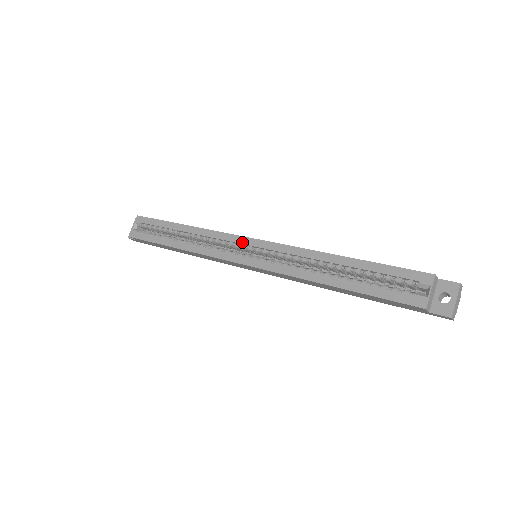
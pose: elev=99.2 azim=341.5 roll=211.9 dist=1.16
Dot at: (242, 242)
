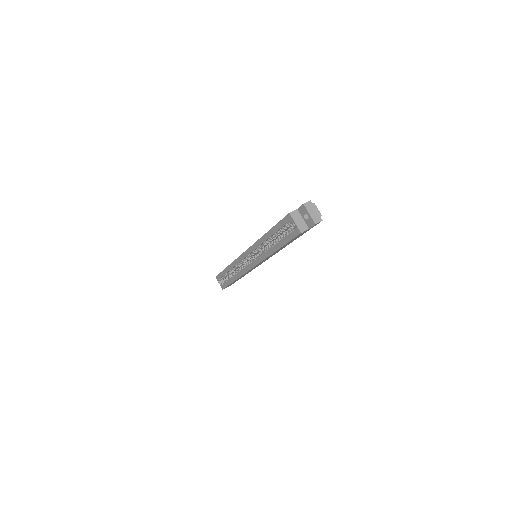
Dot at: (243, 258)
